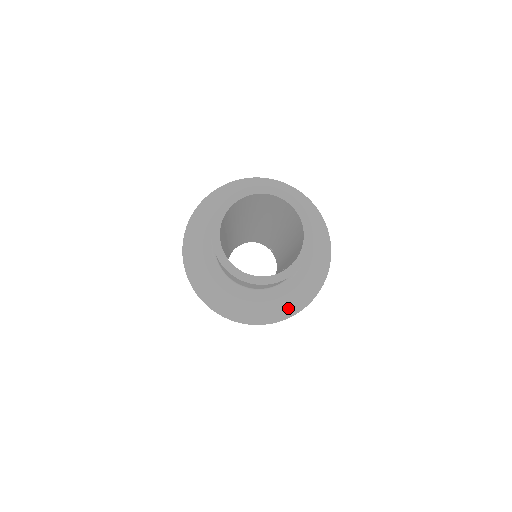
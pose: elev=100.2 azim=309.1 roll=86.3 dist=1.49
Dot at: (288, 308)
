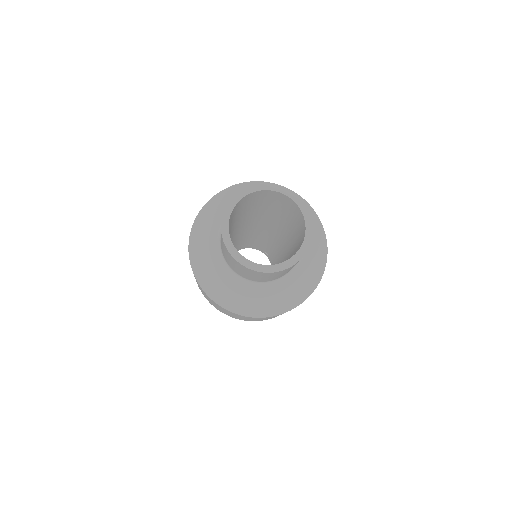
Dot at: (293, 299)
